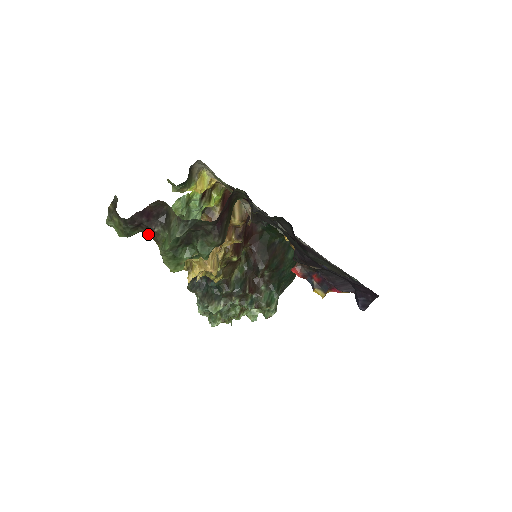
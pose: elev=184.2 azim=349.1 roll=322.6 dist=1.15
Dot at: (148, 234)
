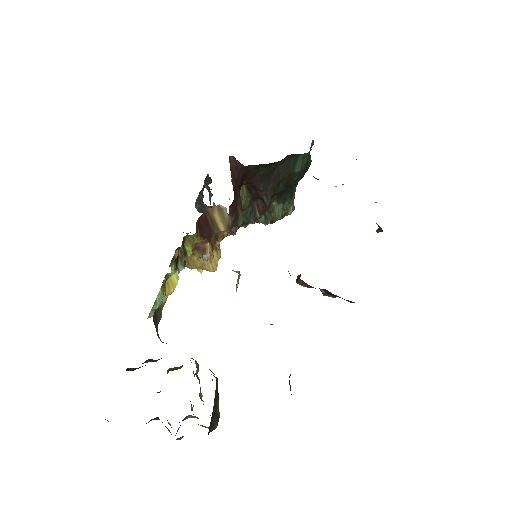
Dot at: occluded
